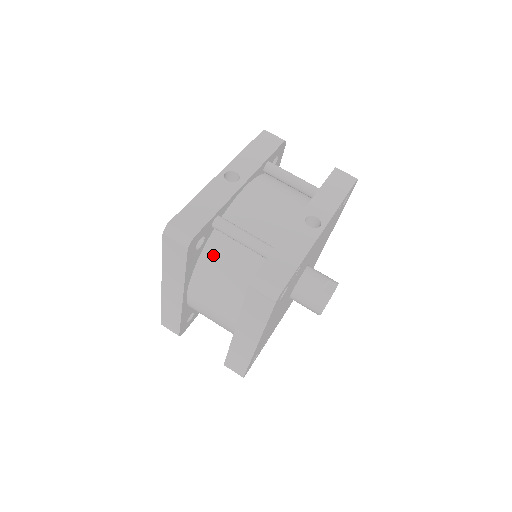
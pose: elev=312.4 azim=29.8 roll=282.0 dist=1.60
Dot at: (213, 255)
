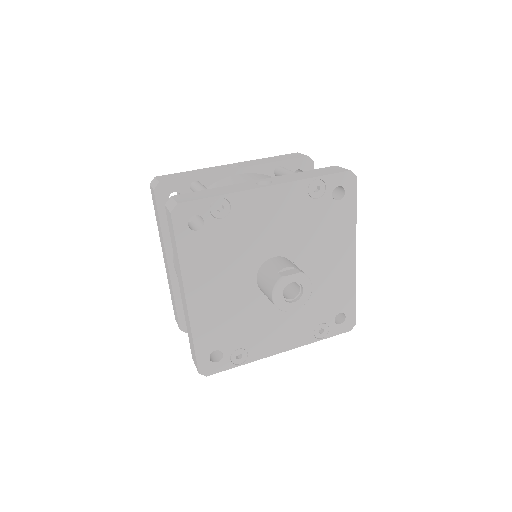
Dot at: occluded
